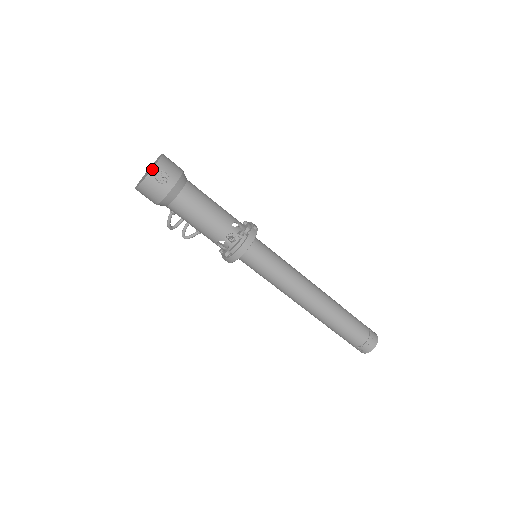
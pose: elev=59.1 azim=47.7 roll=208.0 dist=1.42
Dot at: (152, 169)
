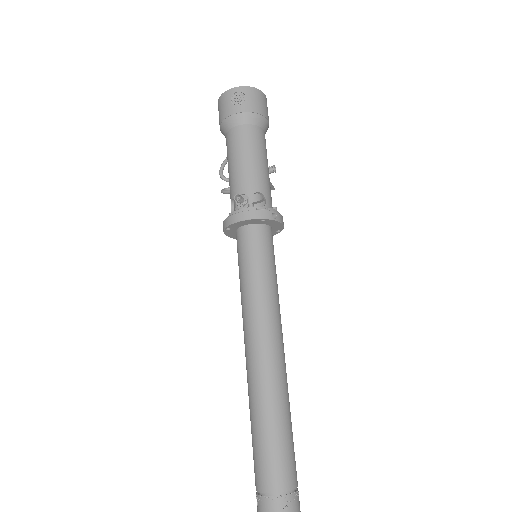
Dot at: (238, 87)
